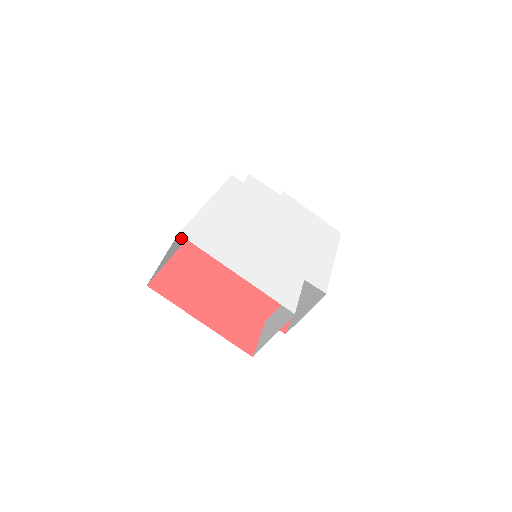
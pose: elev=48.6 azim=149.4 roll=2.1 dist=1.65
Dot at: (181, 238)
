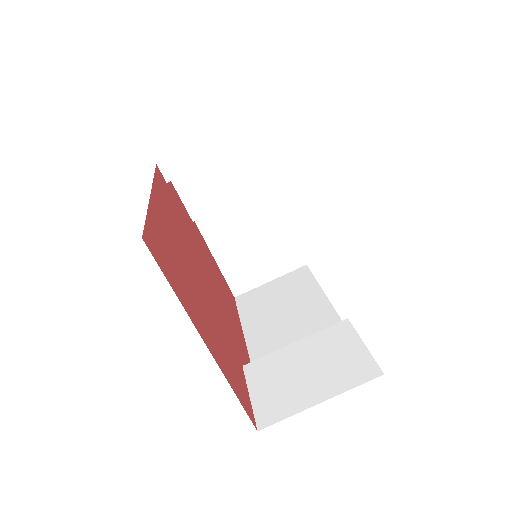
Dot at: occluded
